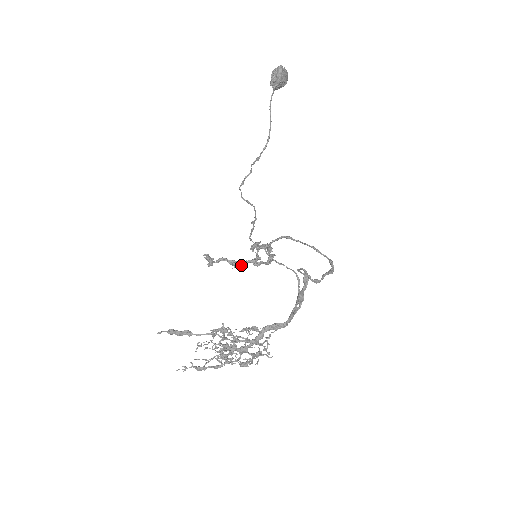
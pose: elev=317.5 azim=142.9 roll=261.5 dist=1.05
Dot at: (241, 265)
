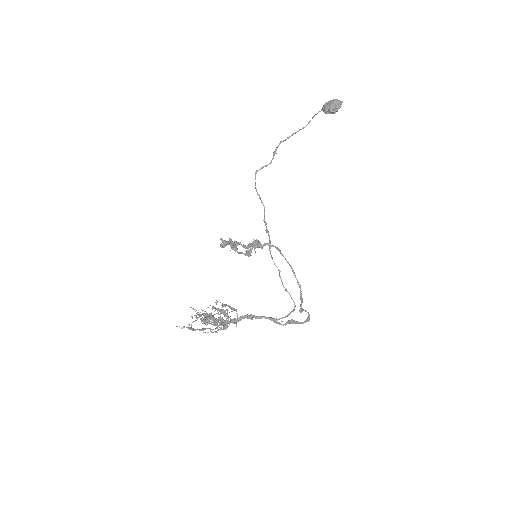
Dot at: occluded
